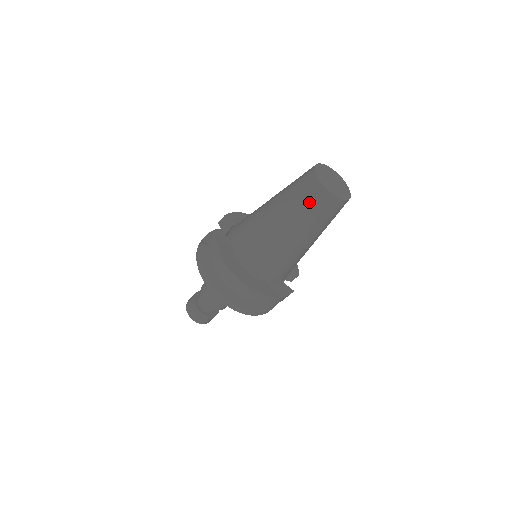
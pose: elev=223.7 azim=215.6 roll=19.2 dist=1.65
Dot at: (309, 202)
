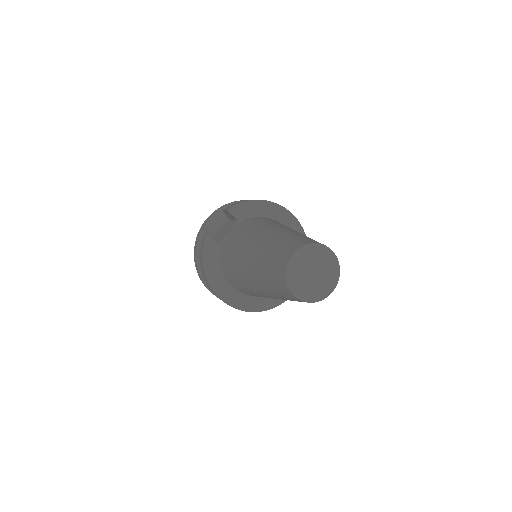
Dot at: (277, 289)
